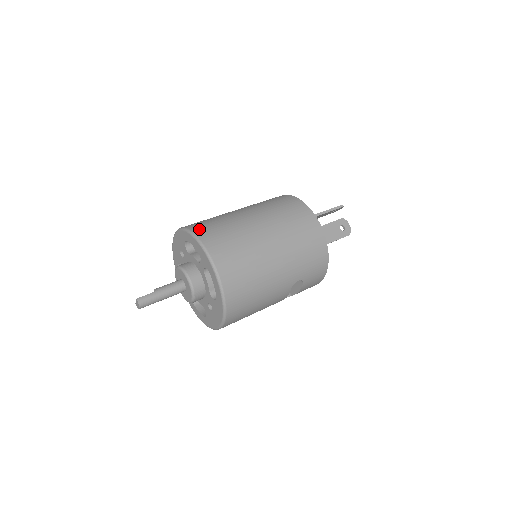
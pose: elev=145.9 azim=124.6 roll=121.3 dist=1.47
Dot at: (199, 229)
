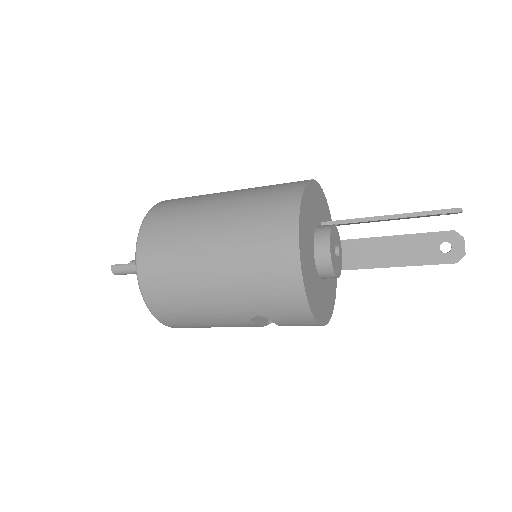
Dot at: (155, 212)
